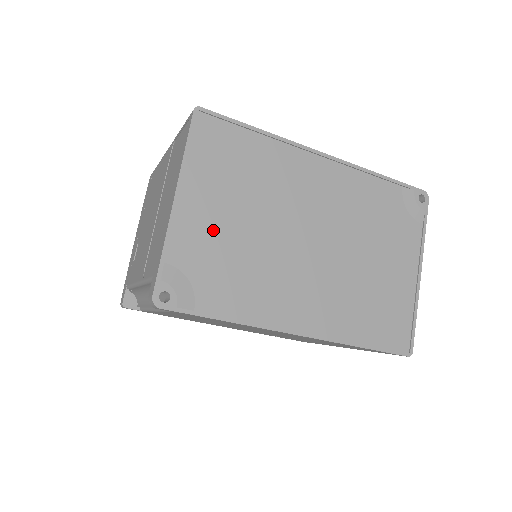
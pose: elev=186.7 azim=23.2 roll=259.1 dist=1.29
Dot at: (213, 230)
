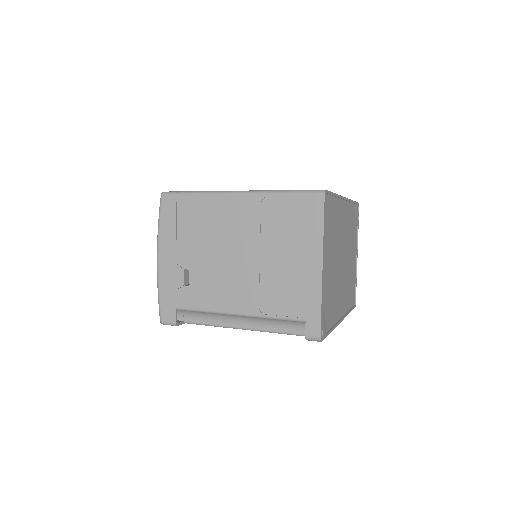
Dot at: (328, 277)
